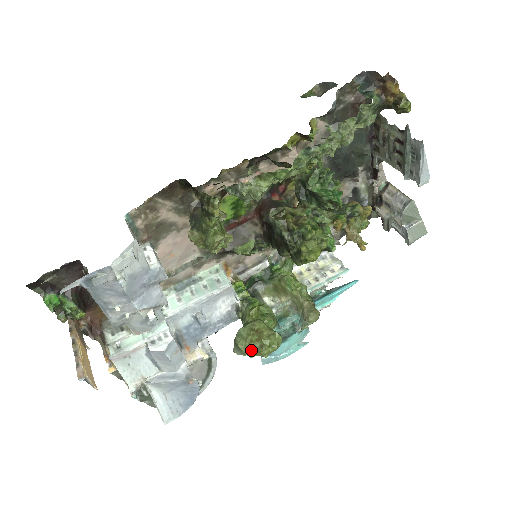
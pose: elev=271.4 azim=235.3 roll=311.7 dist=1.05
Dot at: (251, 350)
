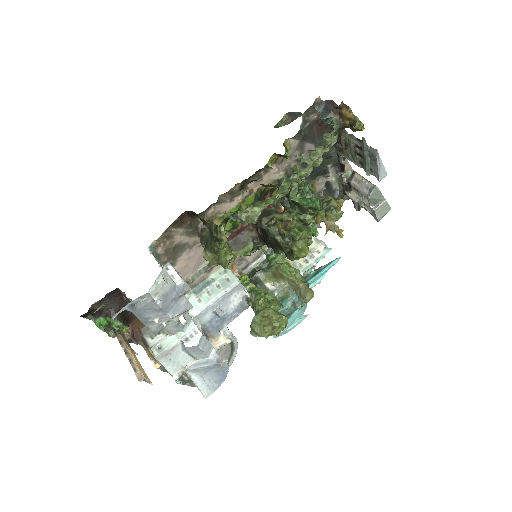
Dot at: (265, 333)
